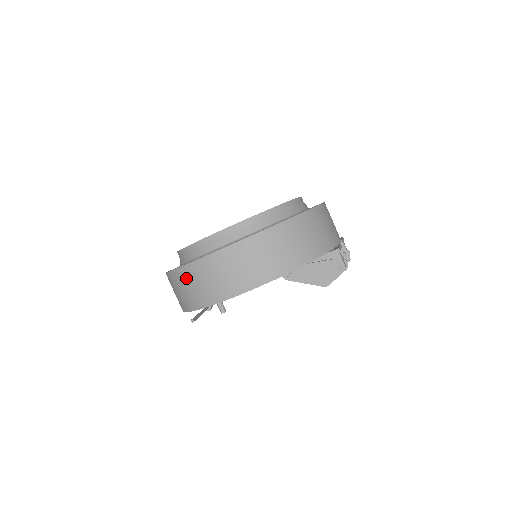
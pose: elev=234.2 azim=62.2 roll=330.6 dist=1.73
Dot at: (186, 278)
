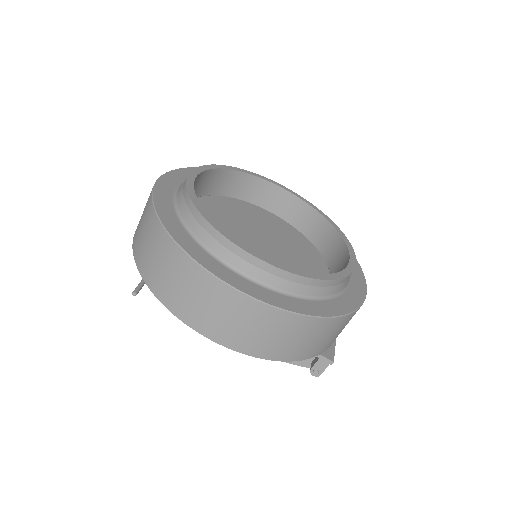
Dot at: (171, 259)
